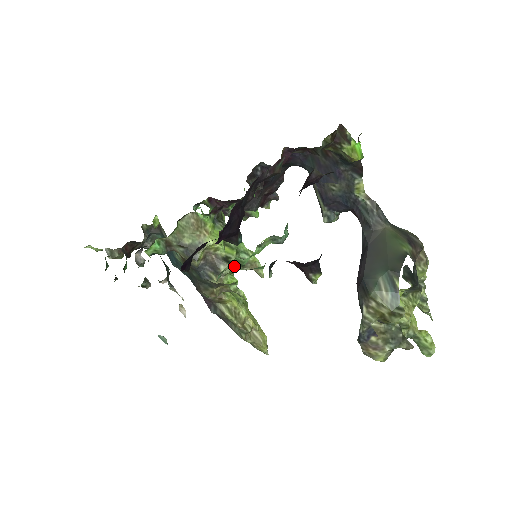
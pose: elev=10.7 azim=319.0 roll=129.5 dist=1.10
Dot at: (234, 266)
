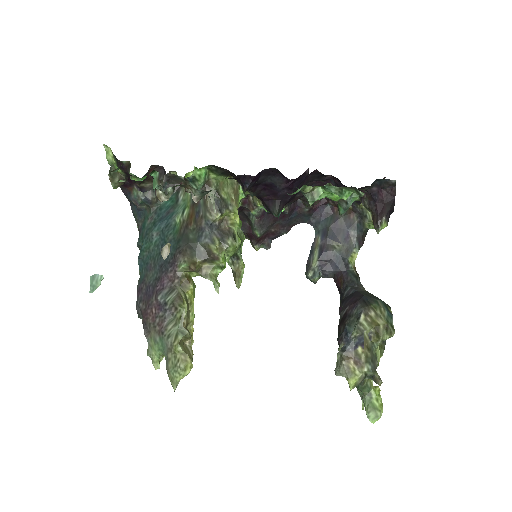
Dot at: (234, 251)
